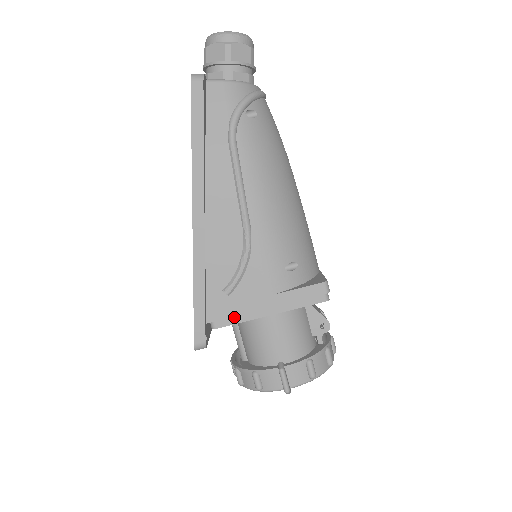
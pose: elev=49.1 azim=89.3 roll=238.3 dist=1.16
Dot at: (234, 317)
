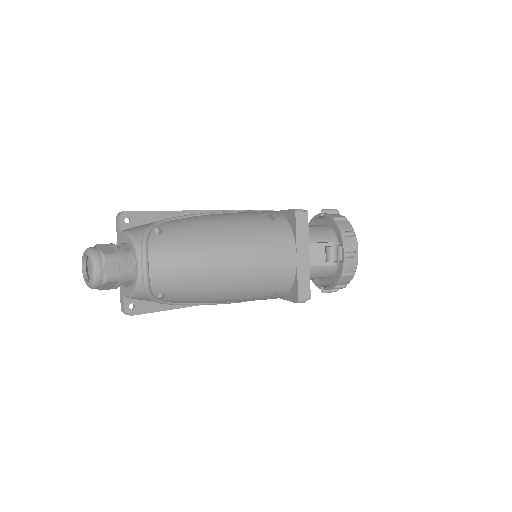
Dot at: occluded
